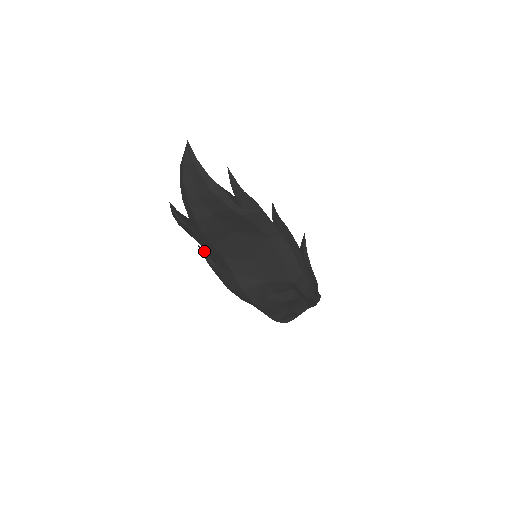
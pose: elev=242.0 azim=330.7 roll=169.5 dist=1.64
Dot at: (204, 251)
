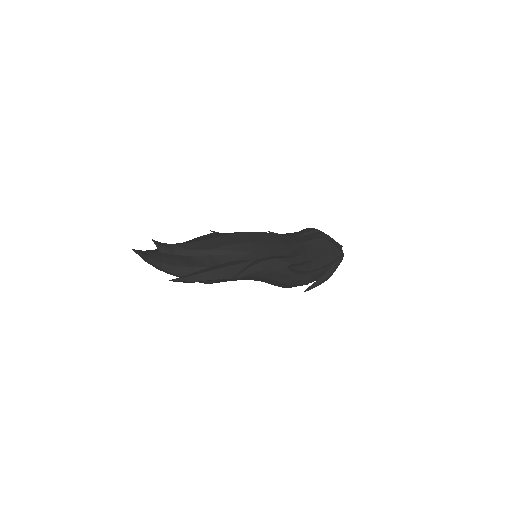
Dot at: occluded
